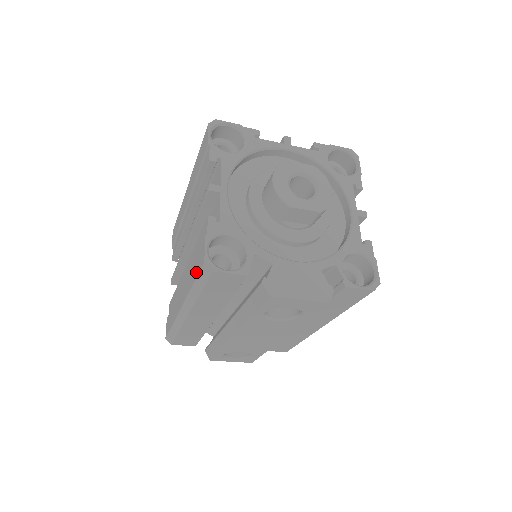
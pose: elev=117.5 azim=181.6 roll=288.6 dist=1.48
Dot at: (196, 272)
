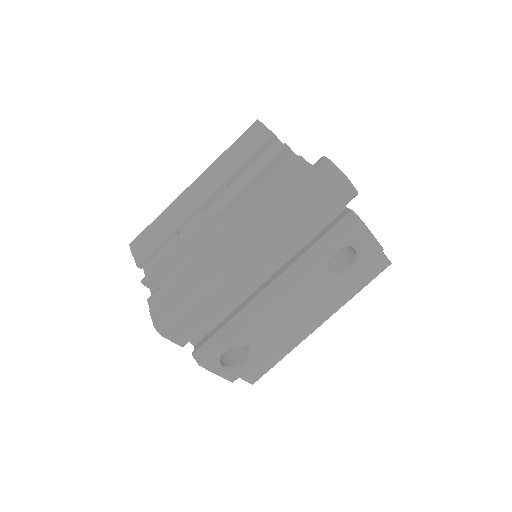
Dot at: (292, 194)
